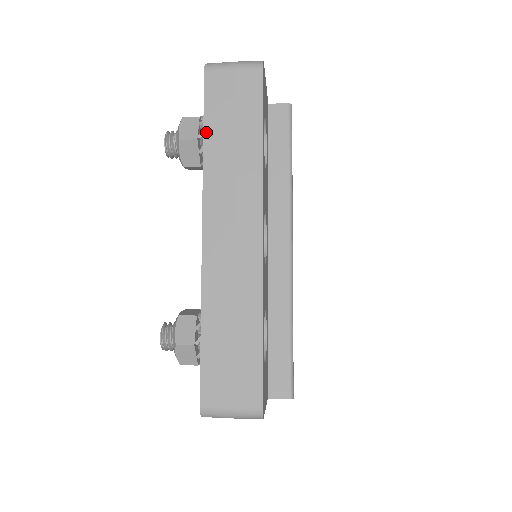
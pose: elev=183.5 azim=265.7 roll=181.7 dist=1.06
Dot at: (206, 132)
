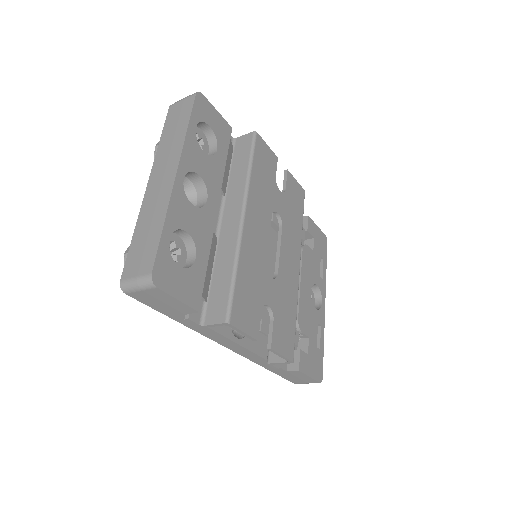
Dot at: (163, 134)
